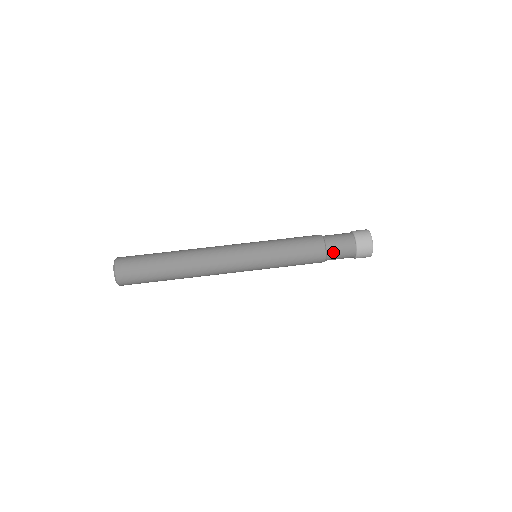
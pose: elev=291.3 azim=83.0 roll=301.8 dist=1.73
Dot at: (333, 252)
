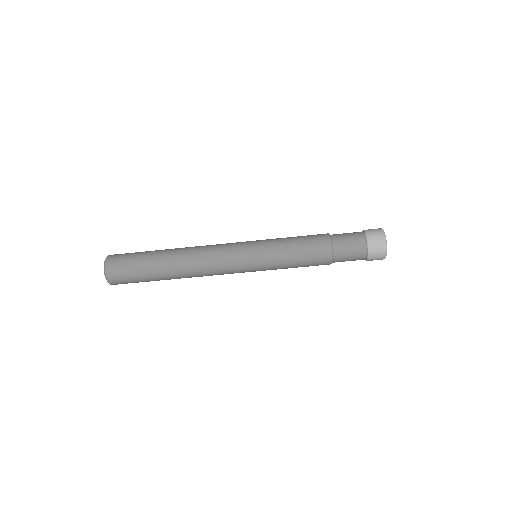
Dot at: occluded
